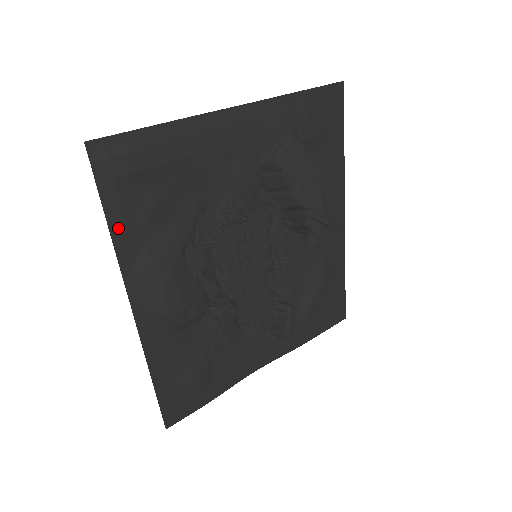
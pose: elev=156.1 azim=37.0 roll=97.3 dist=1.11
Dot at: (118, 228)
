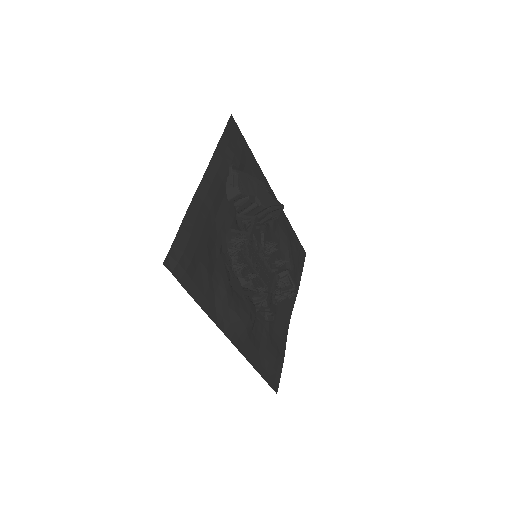
Dot at: (200, 299)
